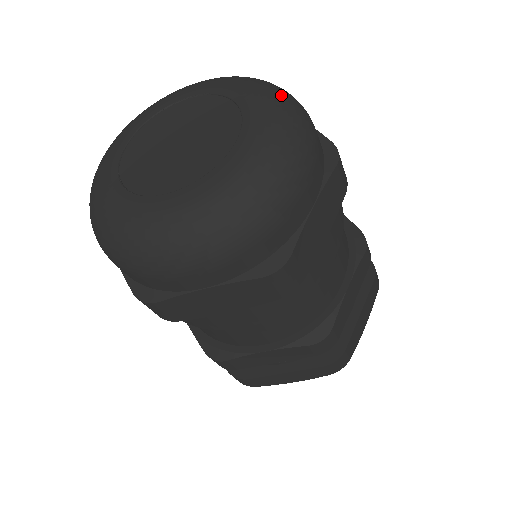
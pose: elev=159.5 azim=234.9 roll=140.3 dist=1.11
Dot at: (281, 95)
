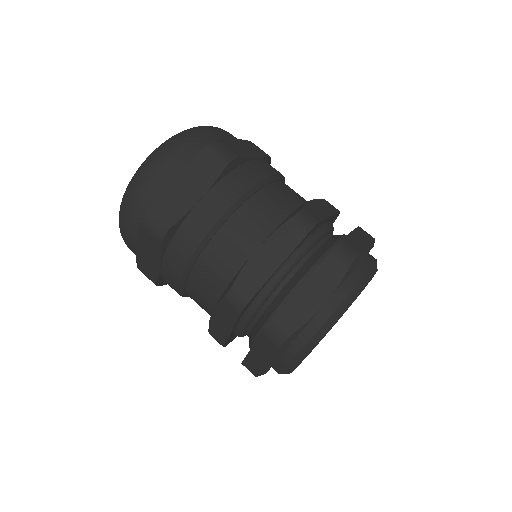
Dot at: occluded
